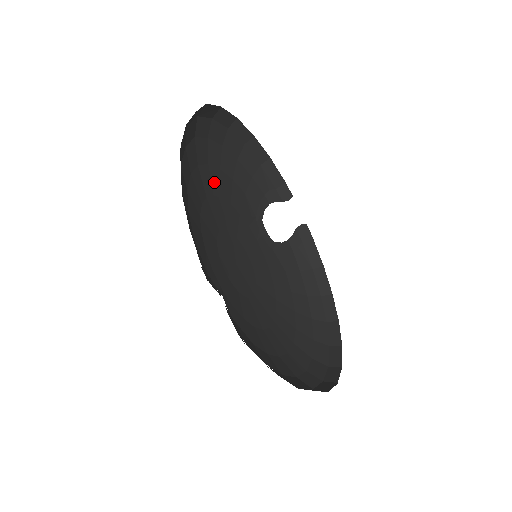
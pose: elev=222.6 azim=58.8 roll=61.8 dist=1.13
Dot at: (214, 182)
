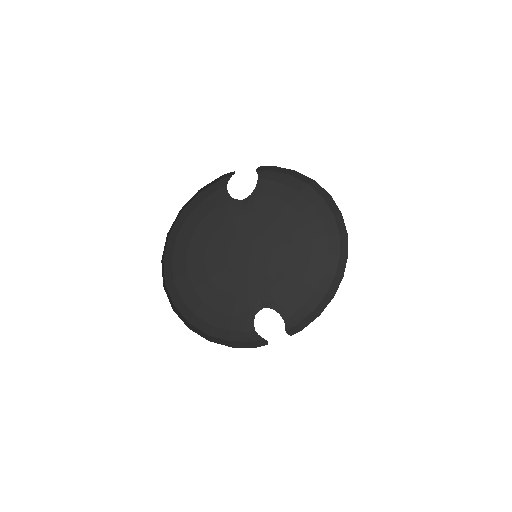
Dot at: (197, 252)
